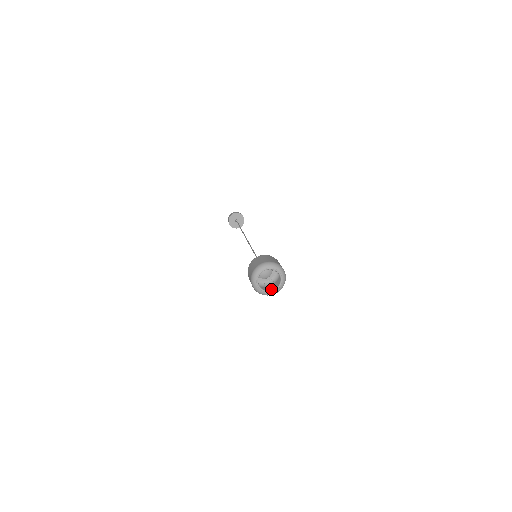
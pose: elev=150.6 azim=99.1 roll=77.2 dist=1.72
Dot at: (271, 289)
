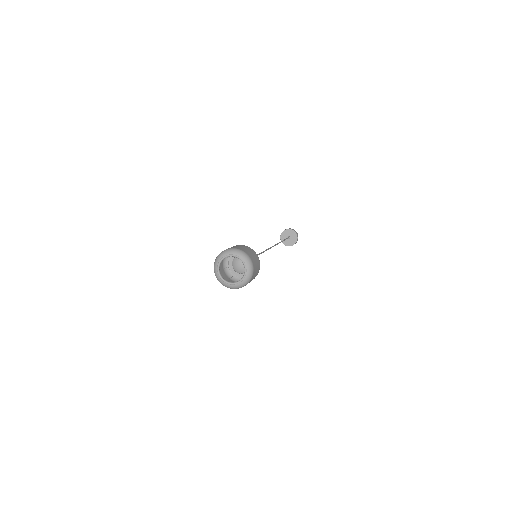
Dot at: occluded
